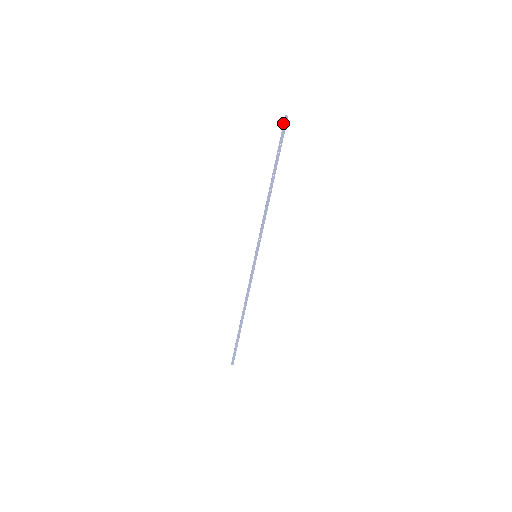
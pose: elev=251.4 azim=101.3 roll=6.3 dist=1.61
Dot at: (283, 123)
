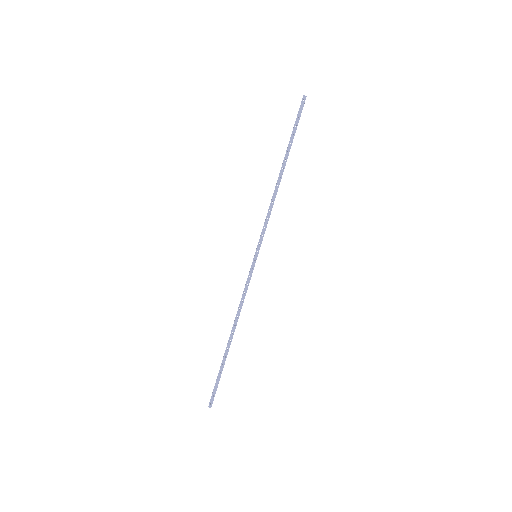
Dot at: occluded
